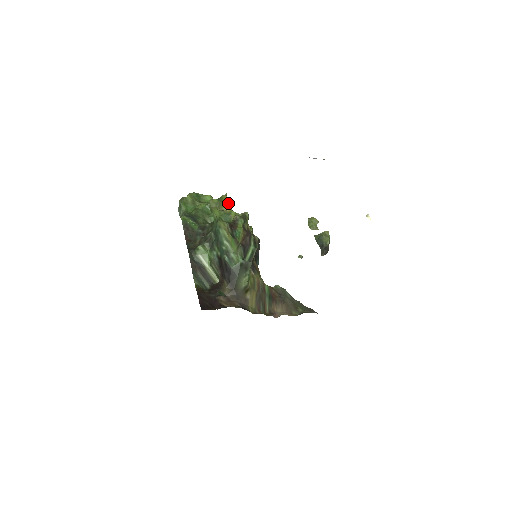
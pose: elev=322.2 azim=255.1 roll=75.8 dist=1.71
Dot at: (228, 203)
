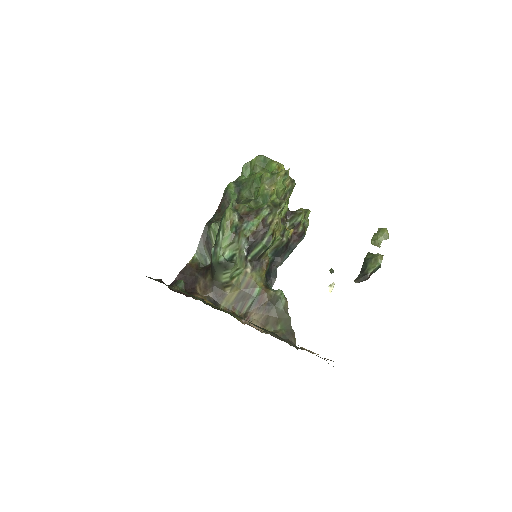
Dot at: (289, 179)
